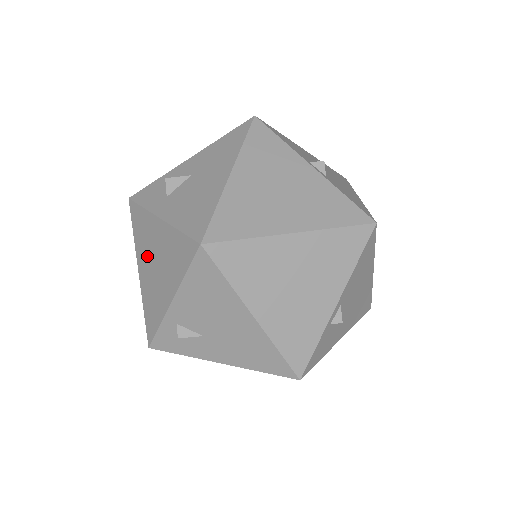
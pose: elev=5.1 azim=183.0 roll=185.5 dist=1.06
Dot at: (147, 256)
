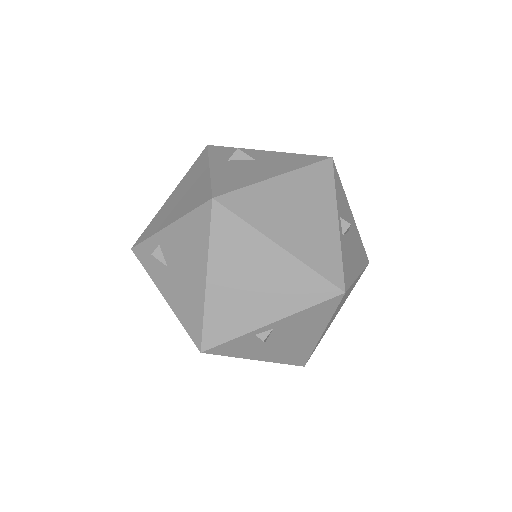
Dot at: (183, 188)
